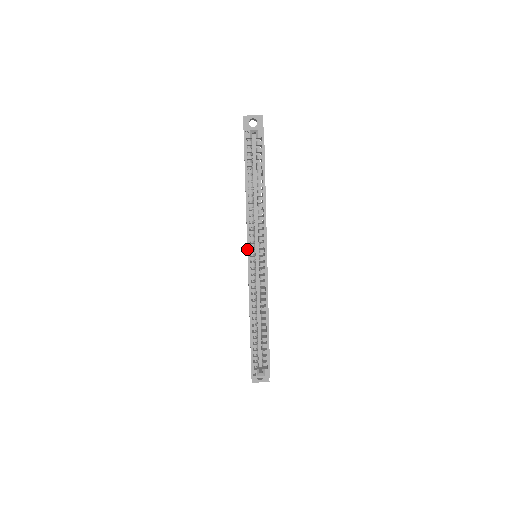
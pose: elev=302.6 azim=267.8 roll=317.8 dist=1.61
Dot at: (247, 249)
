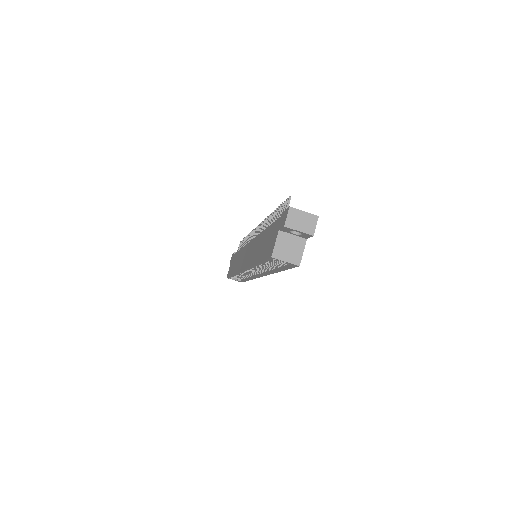
Dot at: (243, 270)
